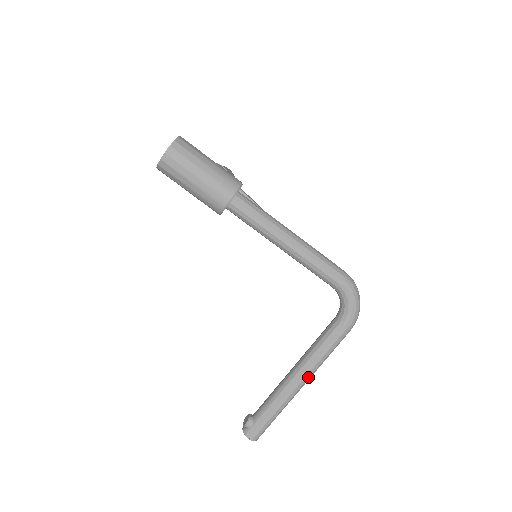
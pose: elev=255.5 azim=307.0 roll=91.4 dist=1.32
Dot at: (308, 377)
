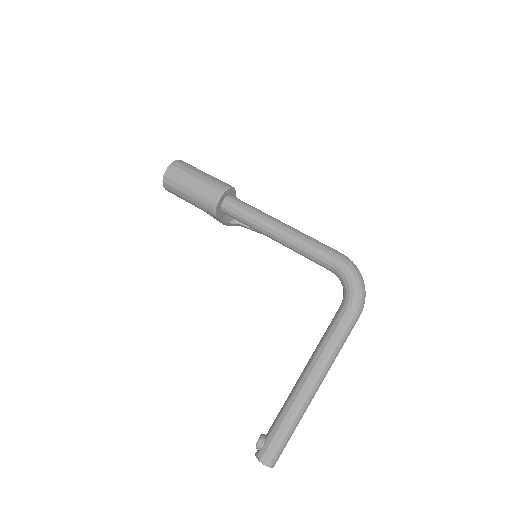
Dot at: (319, 375)
